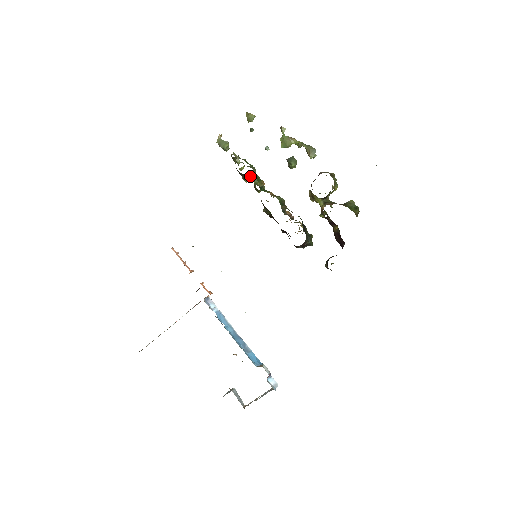
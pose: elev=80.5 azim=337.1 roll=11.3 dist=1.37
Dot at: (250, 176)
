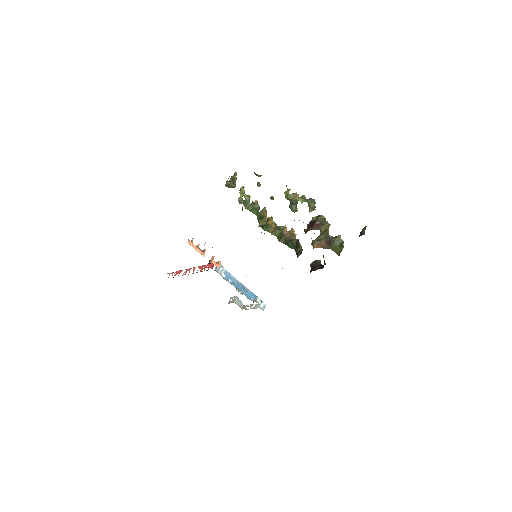
Dot at: occluded
